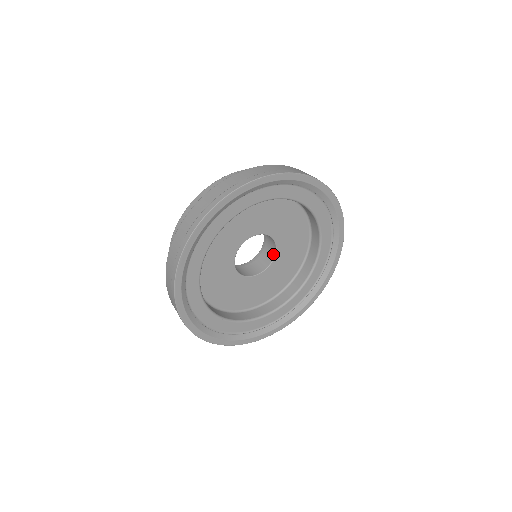
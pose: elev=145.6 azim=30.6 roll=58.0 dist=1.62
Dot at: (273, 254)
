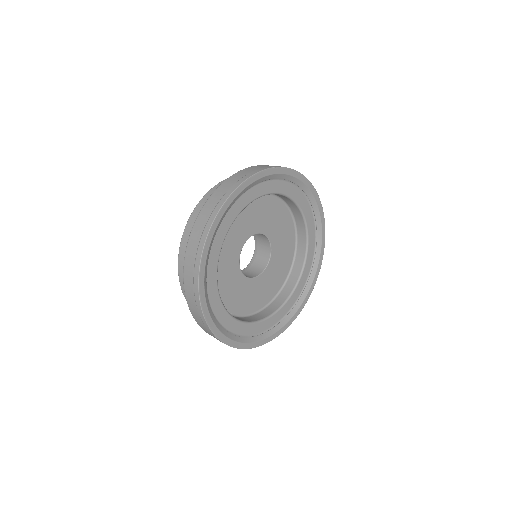
Dot at: (267, 260)
